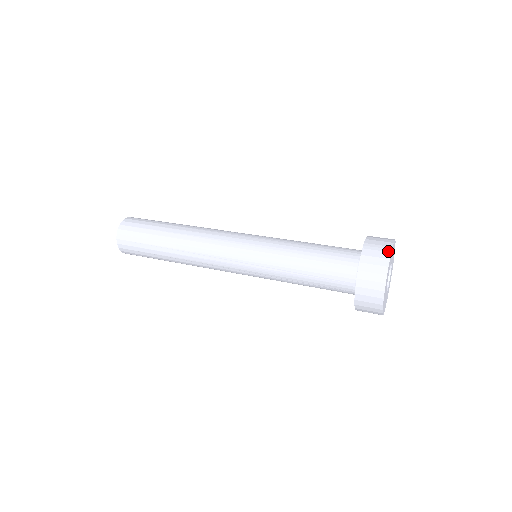
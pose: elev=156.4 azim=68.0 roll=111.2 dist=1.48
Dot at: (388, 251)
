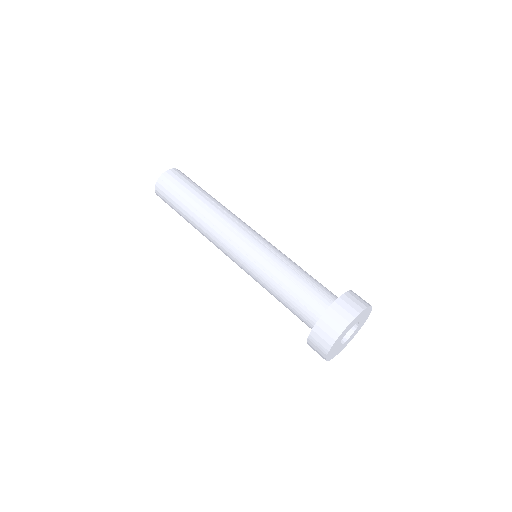
Dot at: (324, 353)
